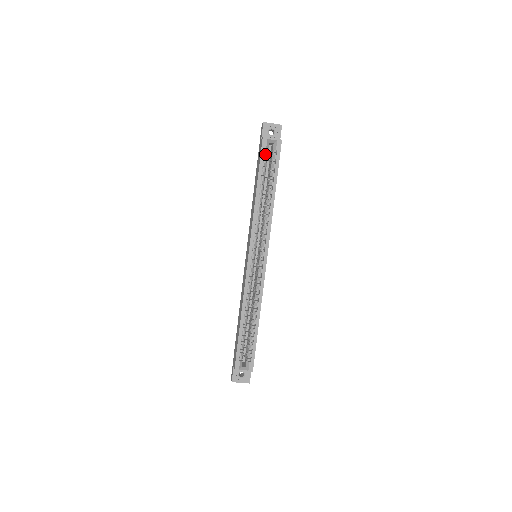
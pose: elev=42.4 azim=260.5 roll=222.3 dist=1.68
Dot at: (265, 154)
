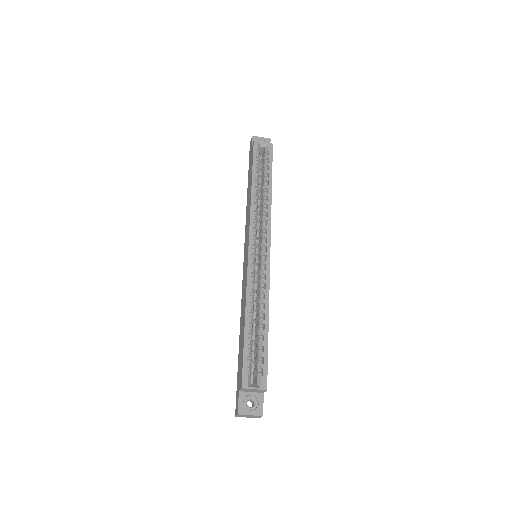
Dot at: (257, 154)
